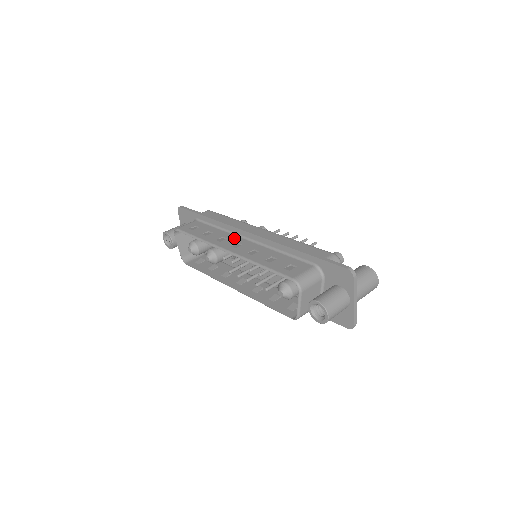
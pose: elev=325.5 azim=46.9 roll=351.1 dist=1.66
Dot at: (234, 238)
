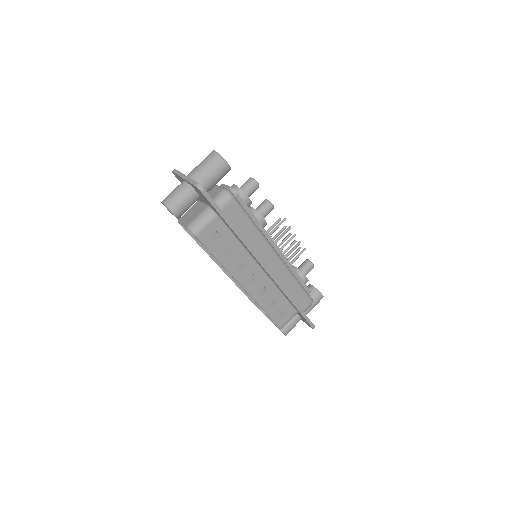
Dot at: (251, 266)
